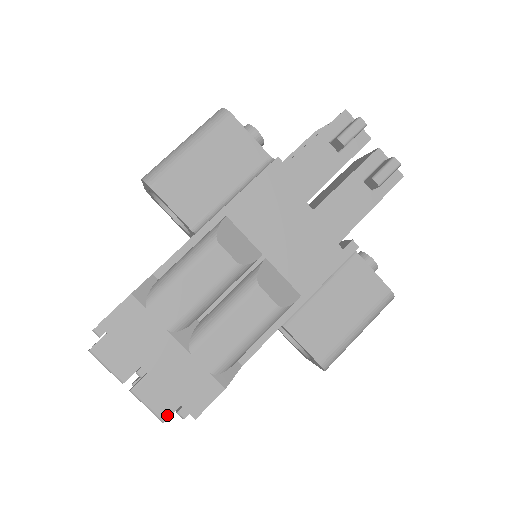
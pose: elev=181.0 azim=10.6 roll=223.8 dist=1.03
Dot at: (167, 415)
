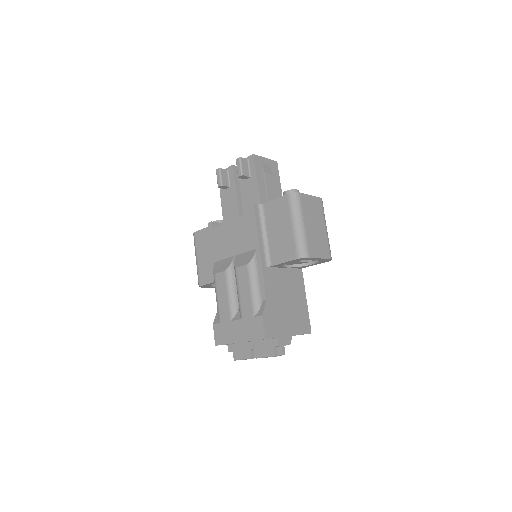
Dot at: (273, 352)
